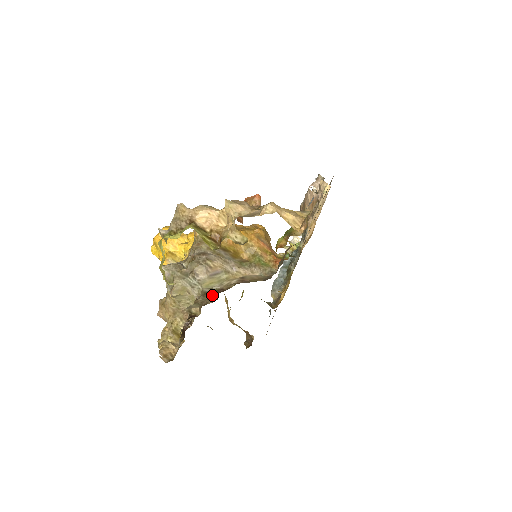
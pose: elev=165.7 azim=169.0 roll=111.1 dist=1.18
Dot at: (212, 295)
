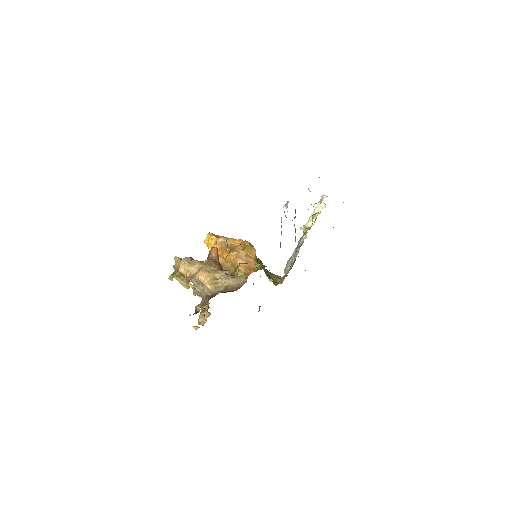
Dot at: (208, 299)
